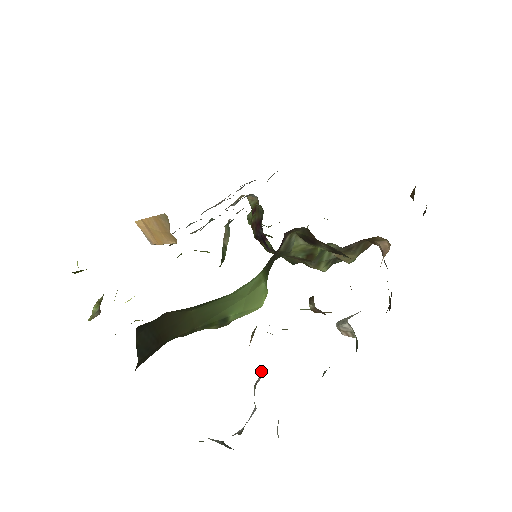
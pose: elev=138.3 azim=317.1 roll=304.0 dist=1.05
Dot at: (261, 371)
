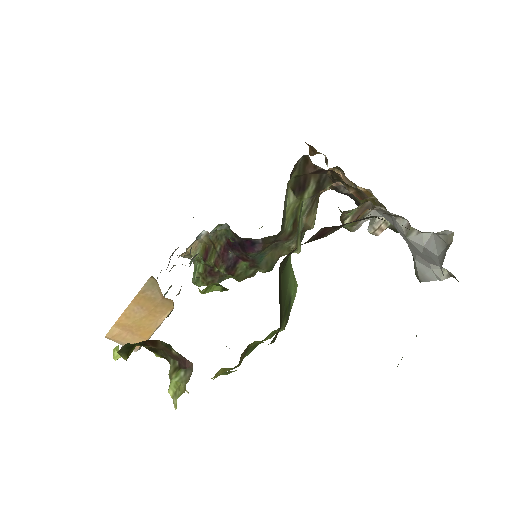
Dot at: (399, 221)
